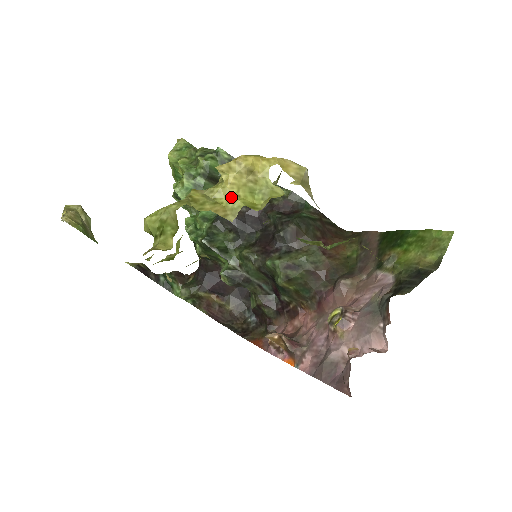
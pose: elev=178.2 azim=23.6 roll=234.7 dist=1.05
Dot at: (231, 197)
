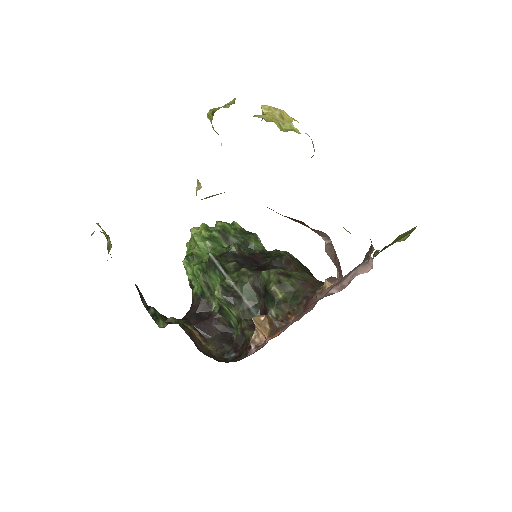
Dot at: (267, 119)
